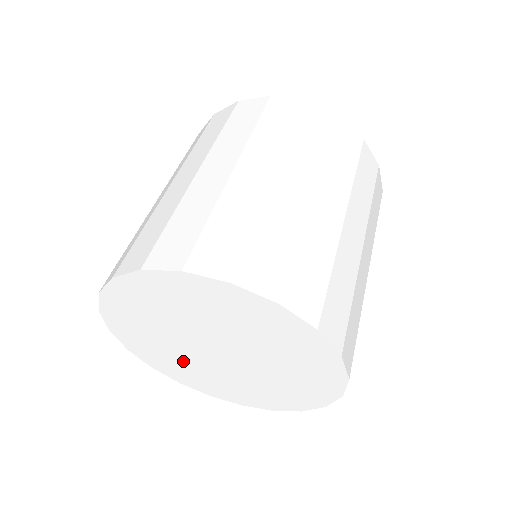
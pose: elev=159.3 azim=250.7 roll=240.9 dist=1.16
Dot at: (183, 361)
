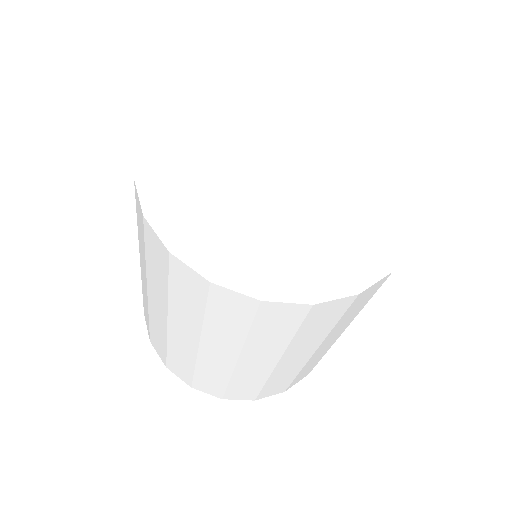
Dot at: occluded
